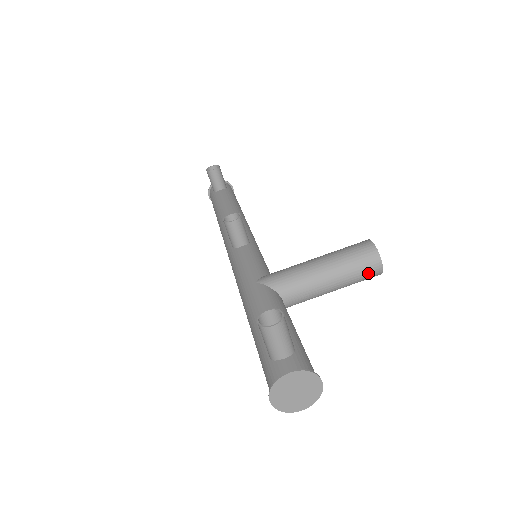
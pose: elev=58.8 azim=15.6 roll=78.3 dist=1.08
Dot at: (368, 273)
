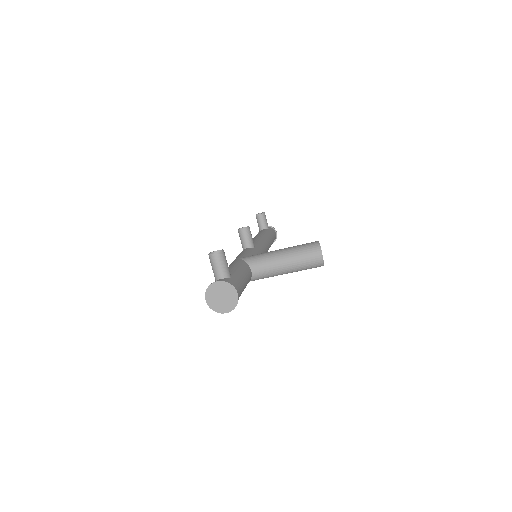
Dot at: (311, 260)
